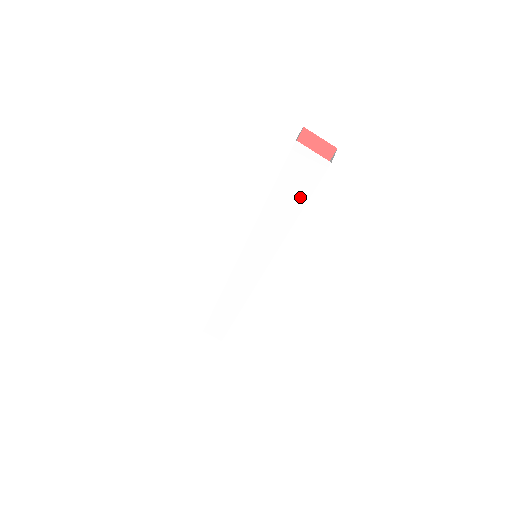
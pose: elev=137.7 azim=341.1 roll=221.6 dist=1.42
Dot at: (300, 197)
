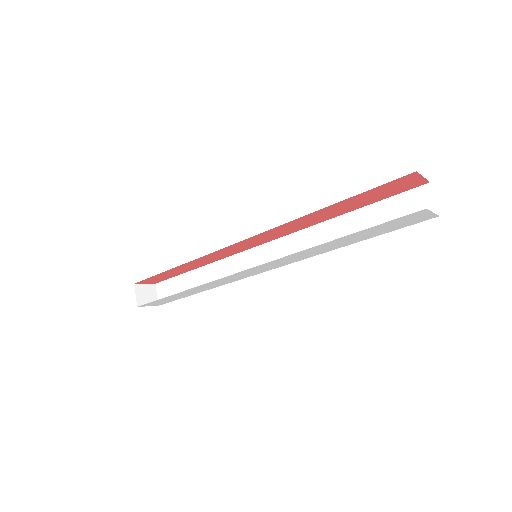
Dot at: (374, 235)
